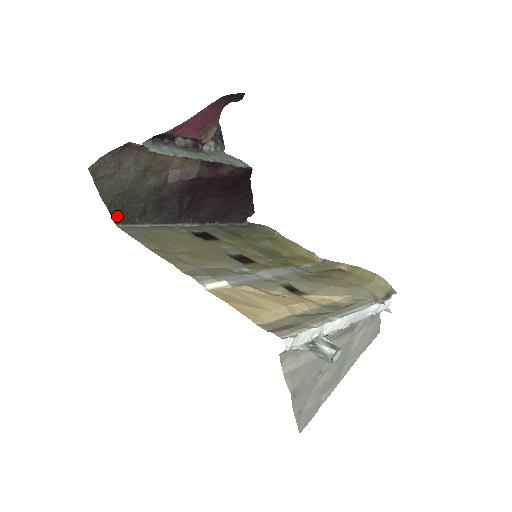
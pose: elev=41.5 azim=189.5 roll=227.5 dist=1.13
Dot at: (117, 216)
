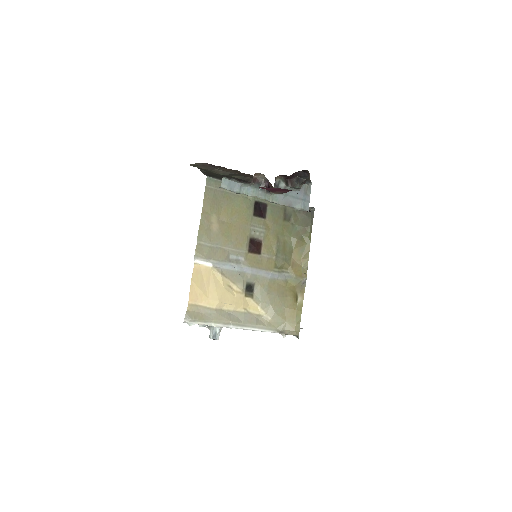
Dot at: (208, 174)
